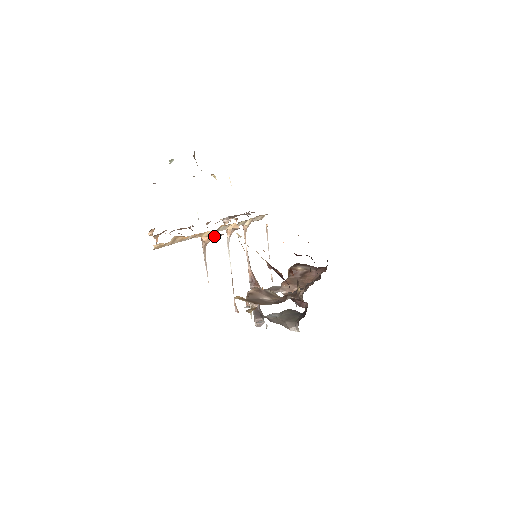
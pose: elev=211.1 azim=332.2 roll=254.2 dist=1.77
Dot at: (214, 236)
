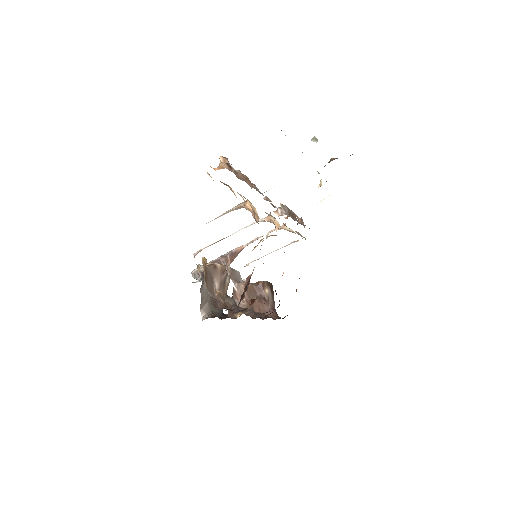
Dot at: occluded
